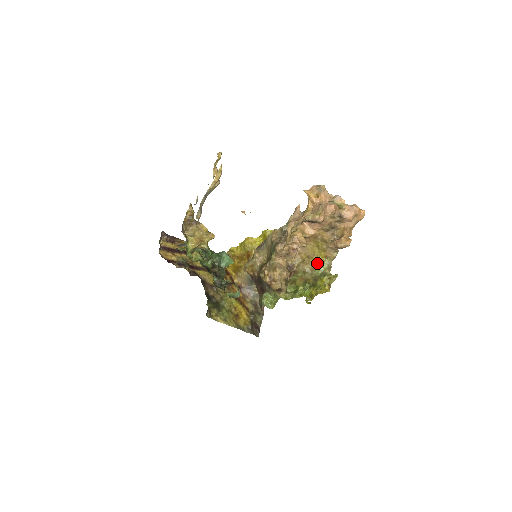
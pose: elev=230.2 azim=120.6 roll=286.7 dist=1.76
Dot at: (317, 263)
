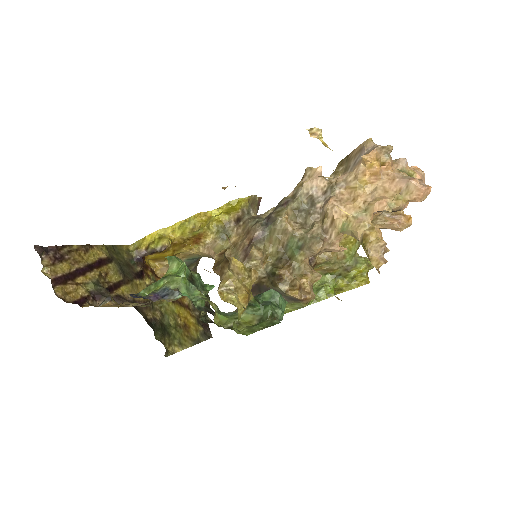
Dot at: (346, 247)
